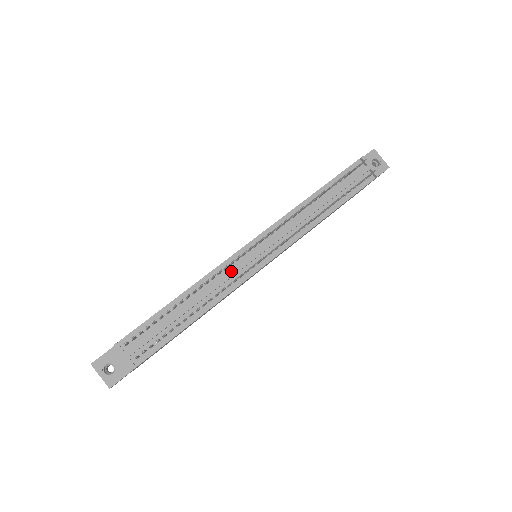
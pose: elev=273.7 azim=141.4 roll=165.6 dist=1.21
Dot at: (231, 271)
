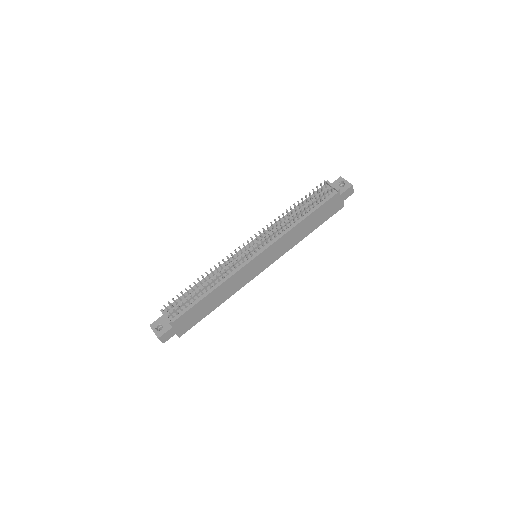
Dot at: occluded
